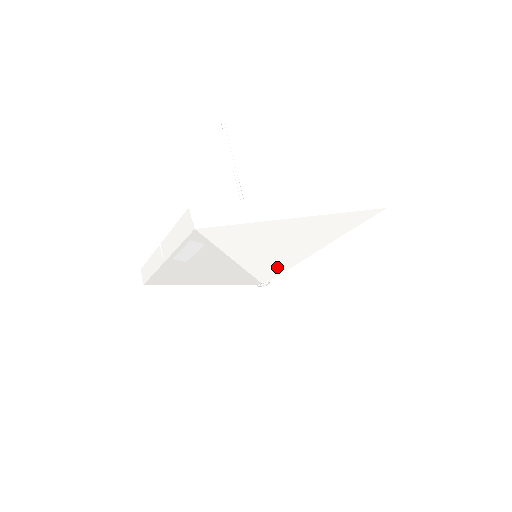
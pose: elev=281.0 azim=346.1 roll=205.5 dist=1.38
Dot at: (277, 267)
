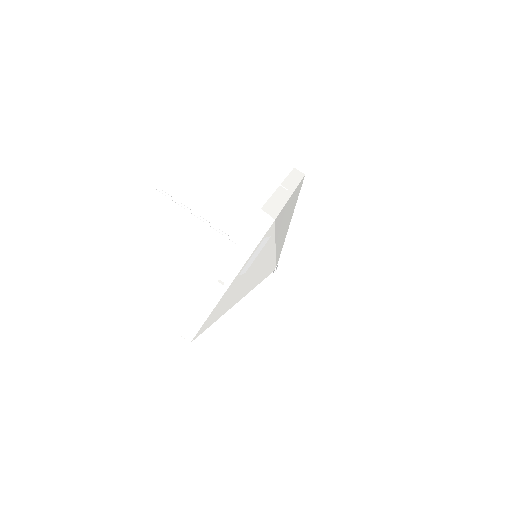
Dot at: occluded
